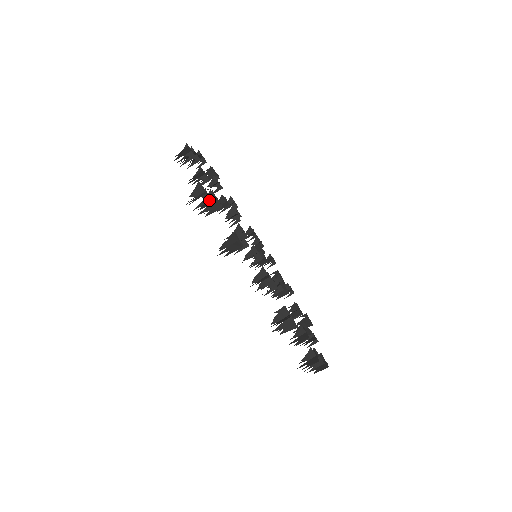
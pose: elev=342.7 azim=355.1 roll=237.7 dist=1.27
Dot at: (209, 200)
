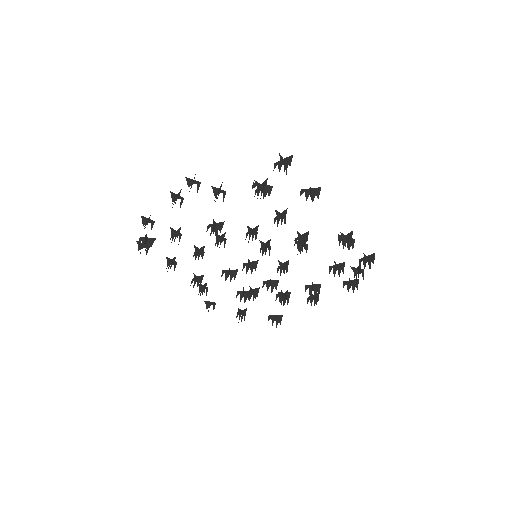
Dot at: (287, 166)
